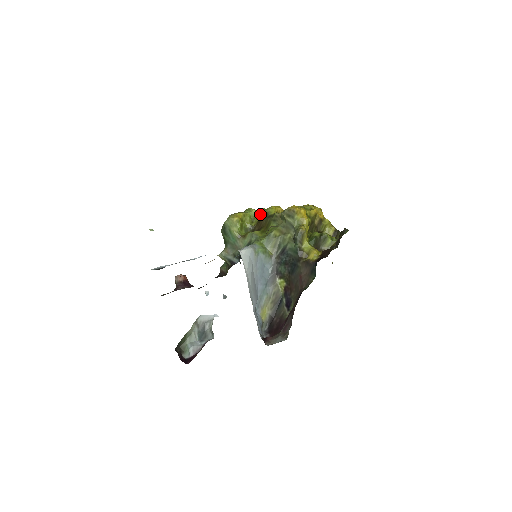
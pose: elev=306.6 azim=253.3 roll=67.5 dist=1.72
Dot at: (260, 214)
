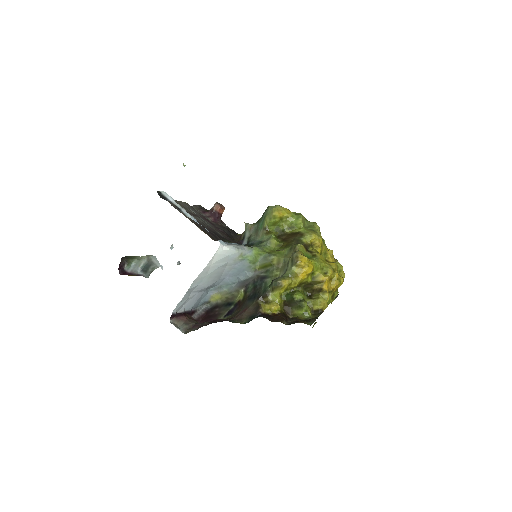
Dot at: (301, 229)
